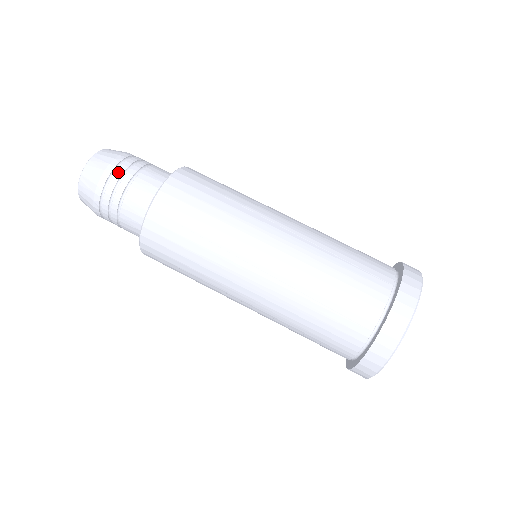
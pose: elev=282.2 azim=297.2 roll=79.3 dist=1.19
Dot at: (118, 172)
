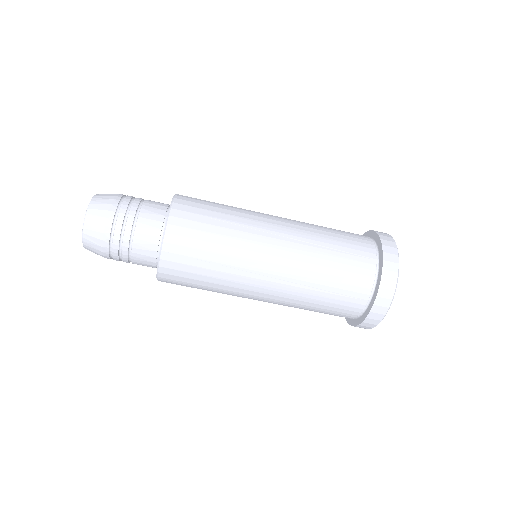
Dot at: (114, 252)
